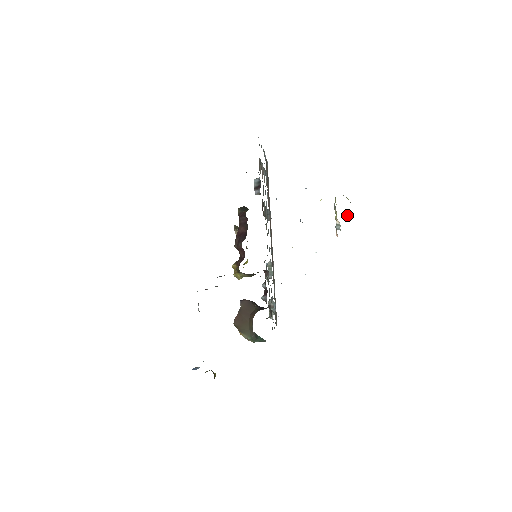
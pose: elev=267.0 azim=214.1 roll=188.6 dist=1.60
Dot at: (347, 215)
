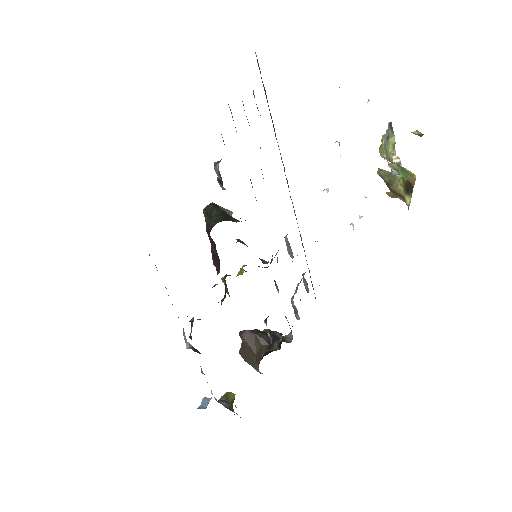
Dot at: (416, 131)
